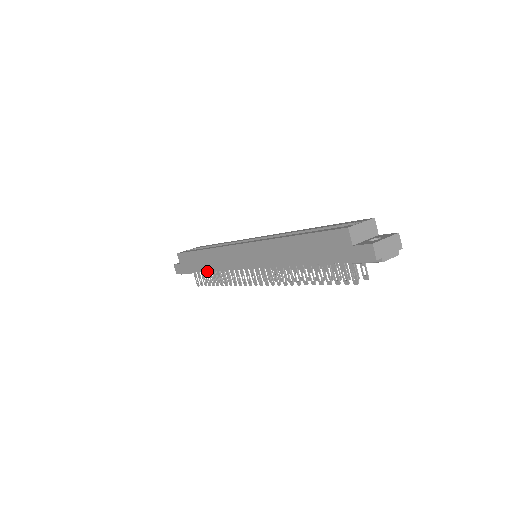
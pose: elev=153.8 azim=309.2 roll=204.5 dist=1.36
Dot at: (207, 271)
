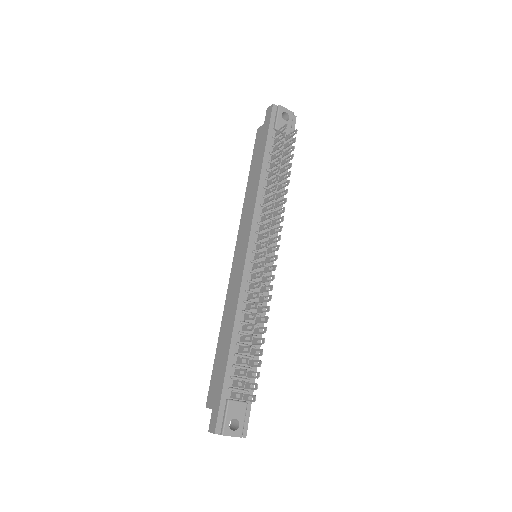
Dot at: (231, 334)
